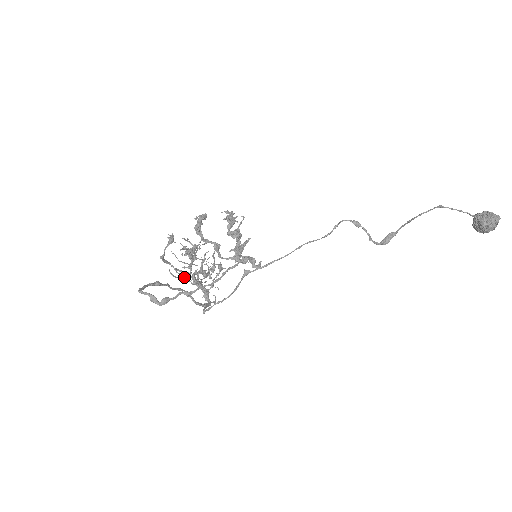
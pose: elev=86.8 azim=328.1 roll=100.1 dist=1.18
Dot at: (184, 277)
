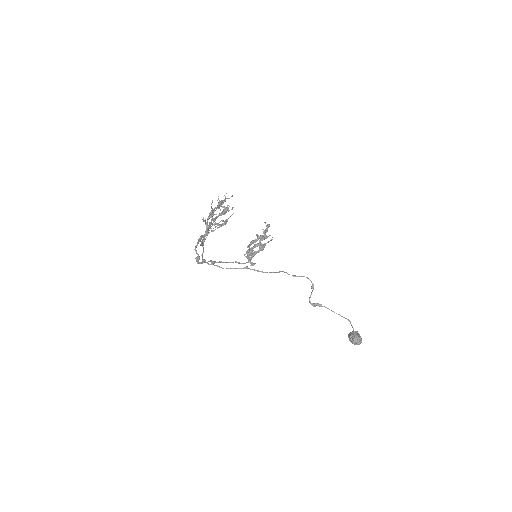
Dot at: occluded
